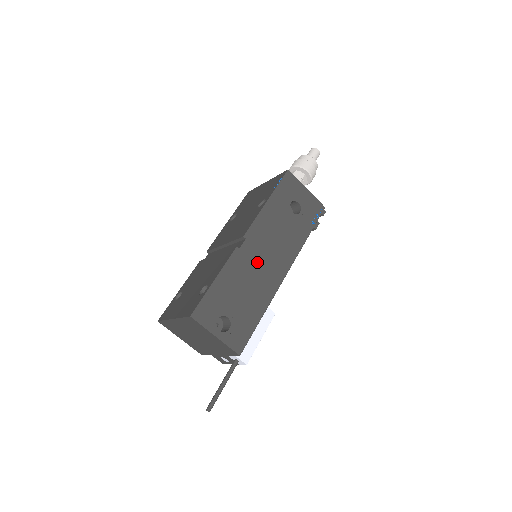
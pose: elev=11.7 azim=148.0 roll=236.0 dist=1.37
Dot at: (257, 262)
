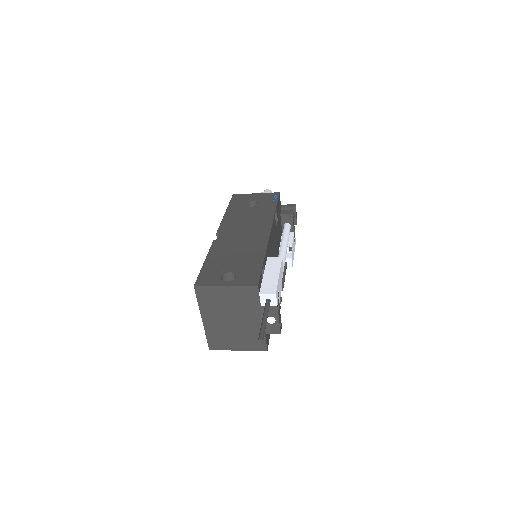
Dot at: (237, 238)
